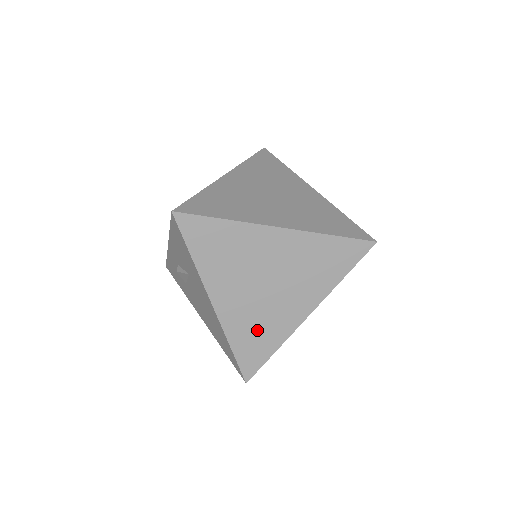
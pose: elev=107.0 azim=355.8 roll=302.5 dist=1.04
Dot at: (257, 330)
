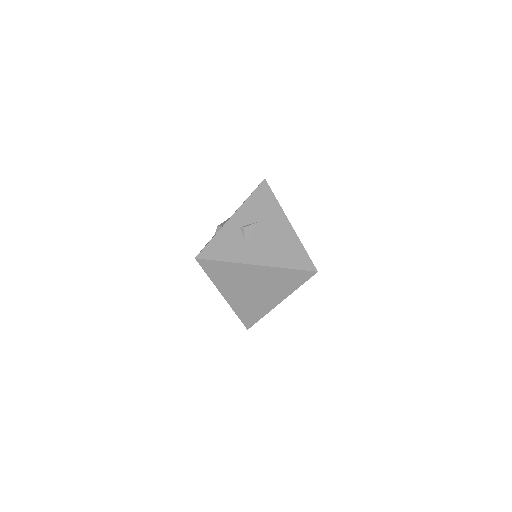
Dot at: occluded
